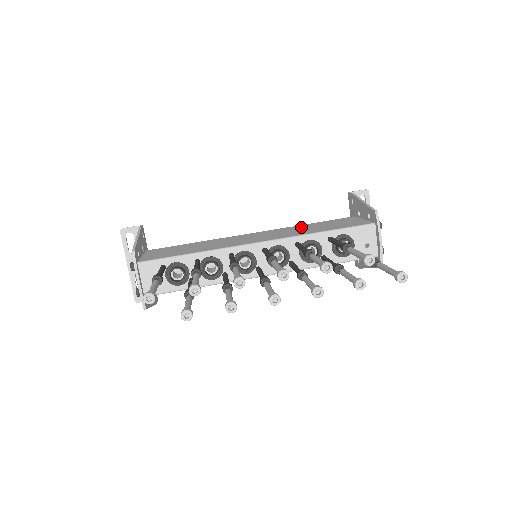
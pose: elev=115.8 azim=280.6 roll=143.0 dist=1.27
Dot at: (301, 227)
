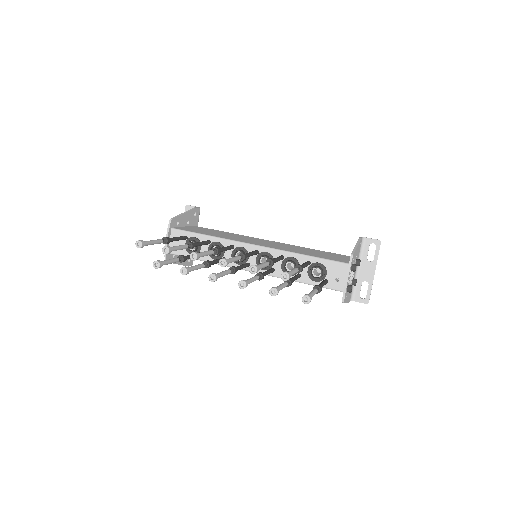
Dot at: (304, 249)
